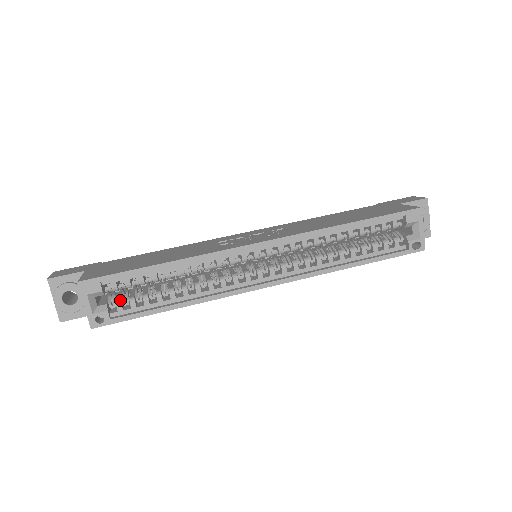
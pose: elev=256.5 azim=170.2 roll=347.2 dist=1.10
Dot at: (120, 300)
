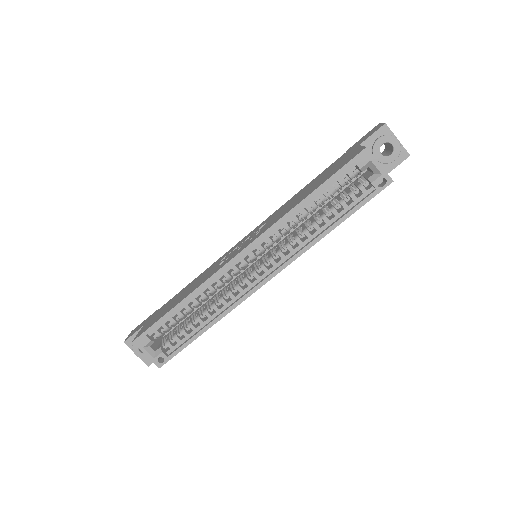
Dot at: (168, 340)
